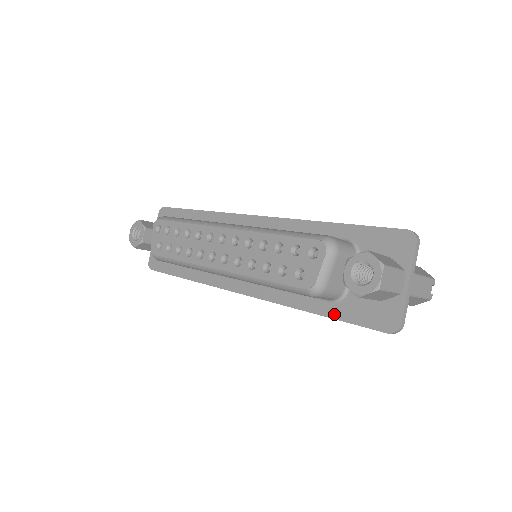
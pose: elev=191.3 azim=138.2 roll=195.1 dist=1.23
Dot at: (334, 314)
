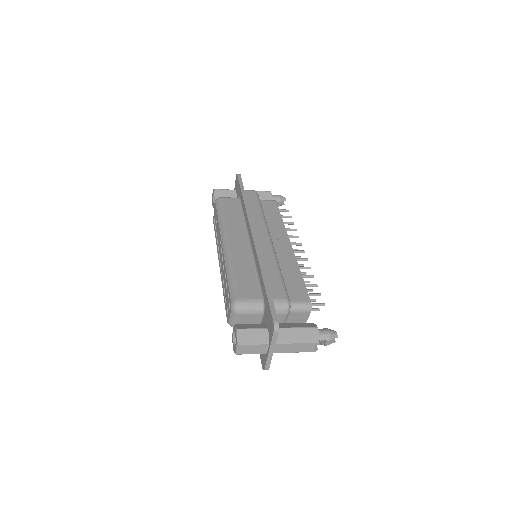
Dot at: occluded
